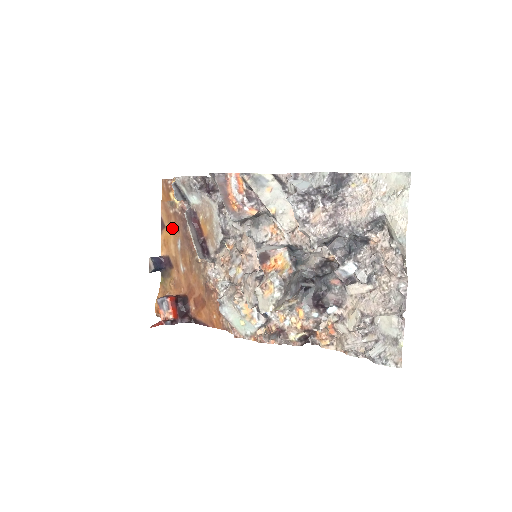
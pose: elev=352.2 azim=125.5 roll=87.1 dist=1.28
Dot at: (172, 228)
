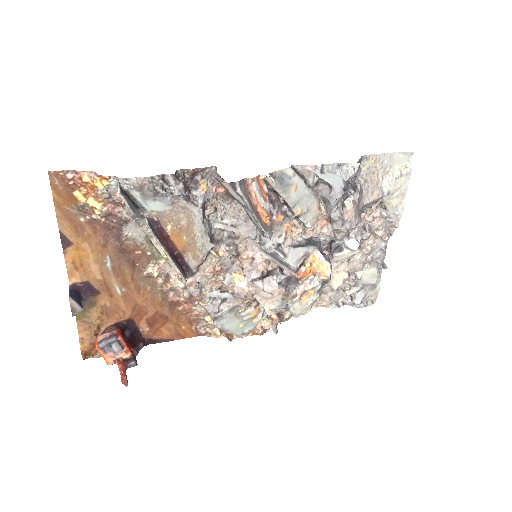
Dot at: (89, 243)
